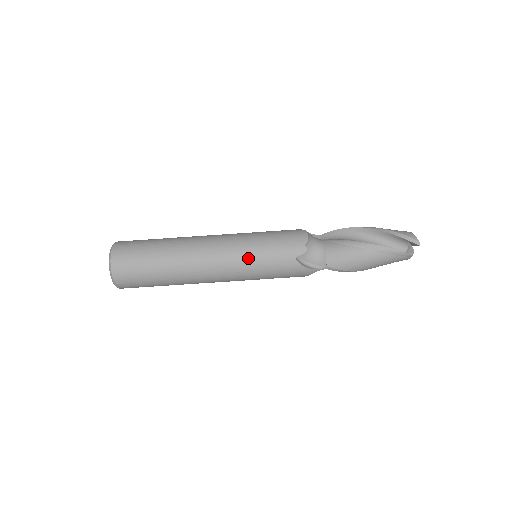
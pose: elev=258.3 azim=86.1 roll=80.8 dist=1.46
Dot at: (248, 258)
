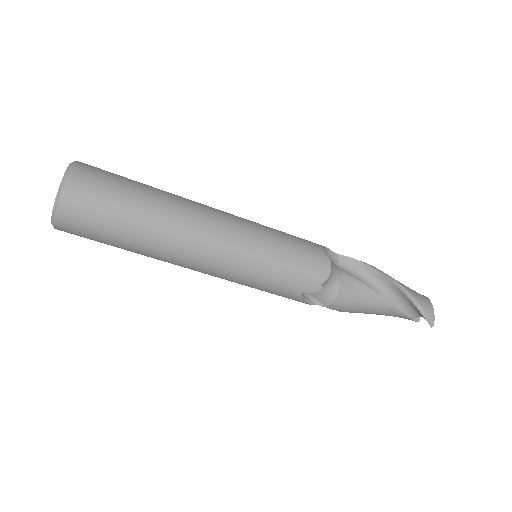
Dot at: (248, 273)
